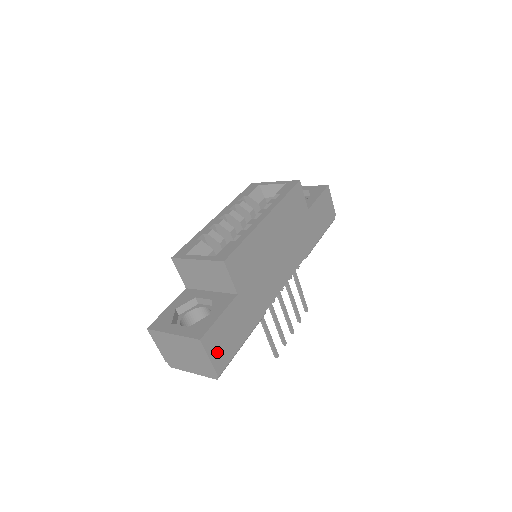
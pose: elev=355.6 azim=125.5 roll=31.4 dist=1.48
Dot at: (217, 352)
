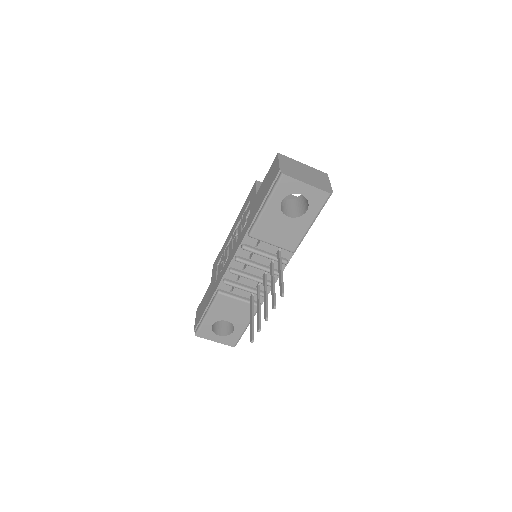
Dot at: occluded
